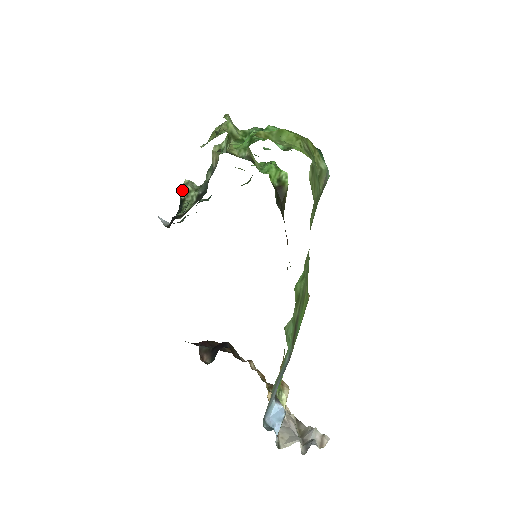
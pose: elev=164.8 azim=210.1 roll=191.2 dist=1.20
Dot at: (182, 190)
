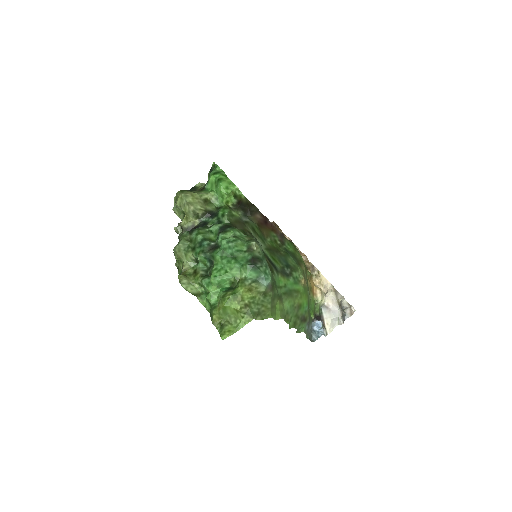
Dot at: occluded
